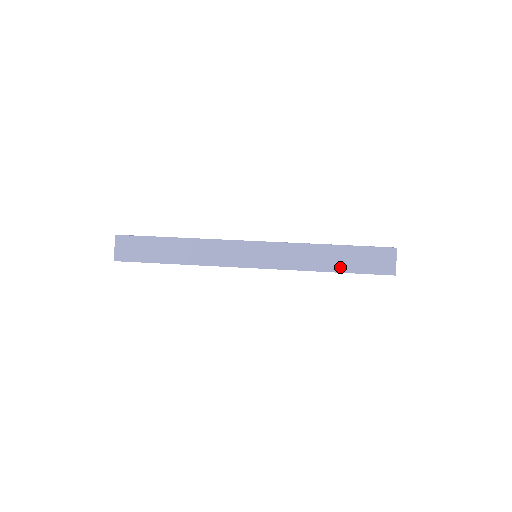
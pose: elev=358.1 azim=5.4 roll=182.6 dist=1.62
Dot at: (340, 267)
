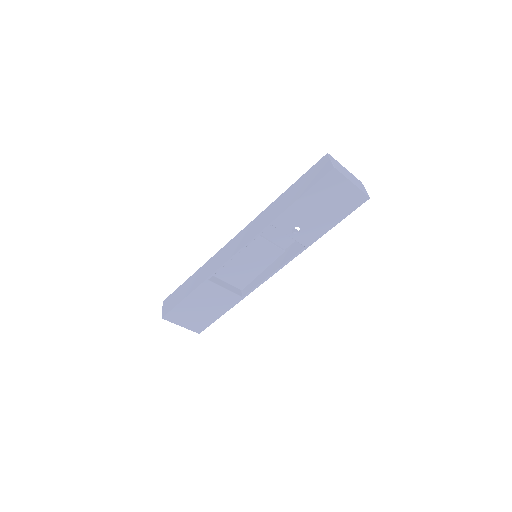
Dot at: (293, 199)
